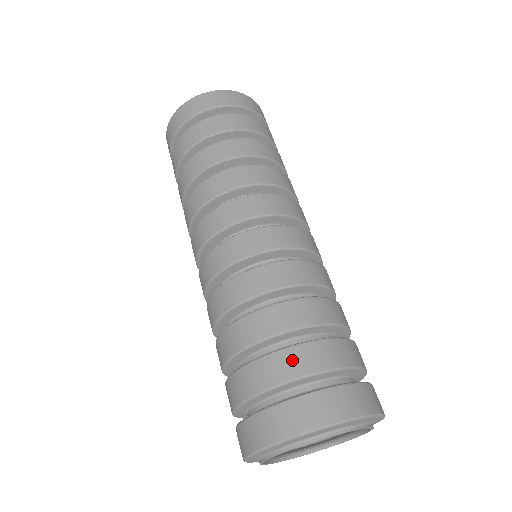
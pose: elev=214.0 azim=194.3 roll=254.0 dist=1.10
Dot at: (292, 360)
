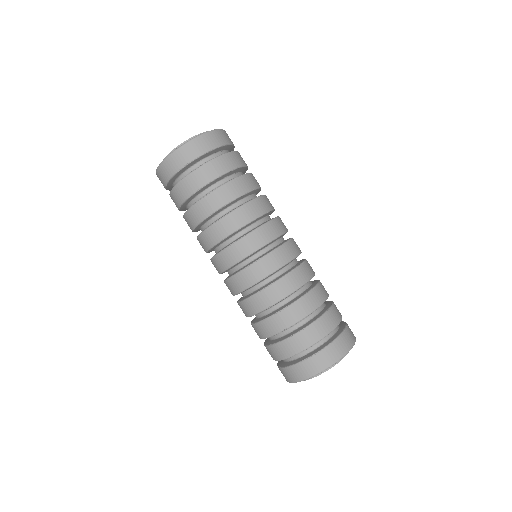
Dot at: (272, 352)
